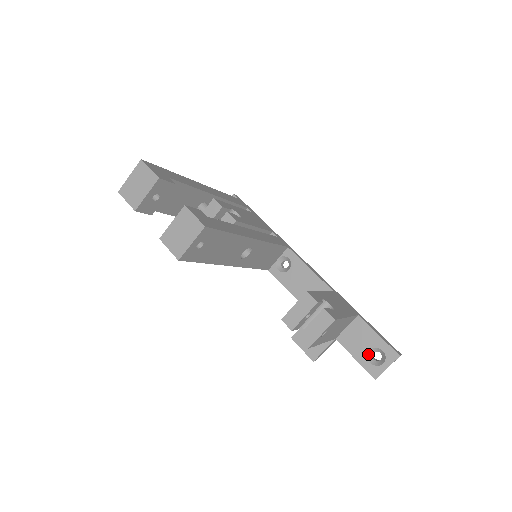
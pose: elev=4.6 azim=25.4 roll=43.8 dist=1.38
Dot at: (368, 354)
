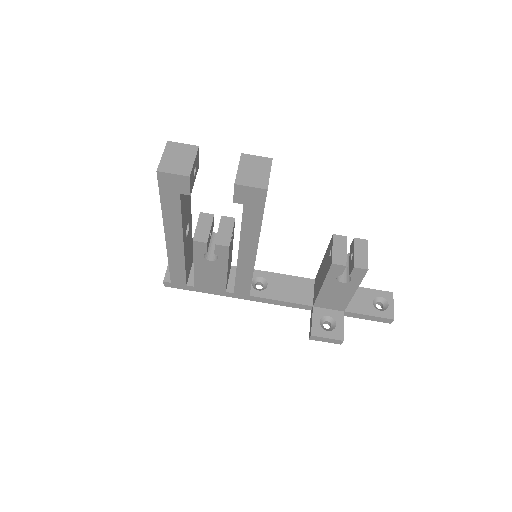
Dot at: (374, 306)
